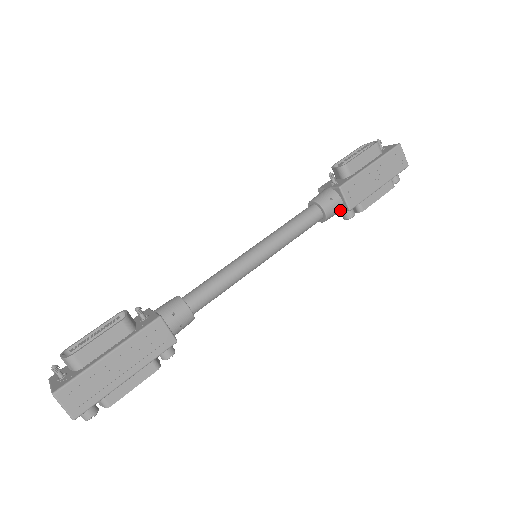
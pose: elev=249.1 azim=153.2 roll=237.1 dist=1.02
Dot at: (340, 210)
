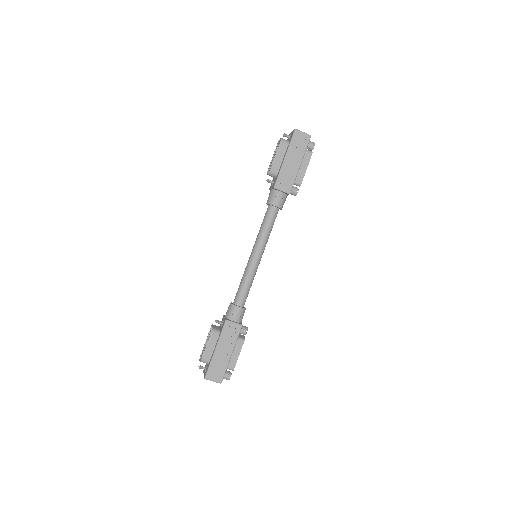
Dot at: (286, 196)
